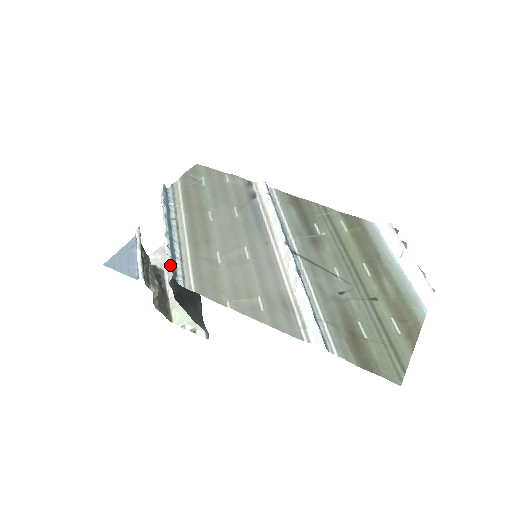
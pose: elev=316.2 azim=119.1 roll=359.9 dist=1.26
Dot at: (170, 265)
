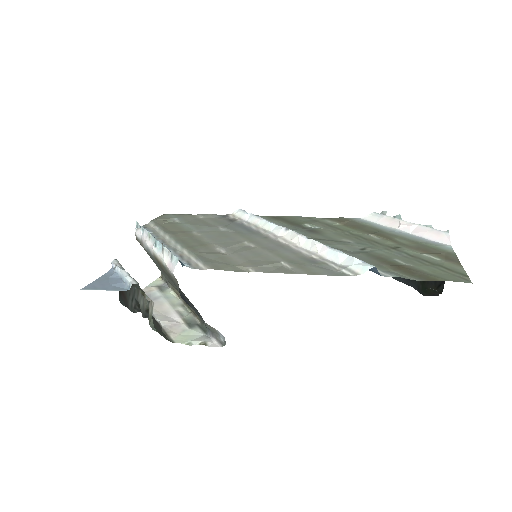
Dot at: (172, 254)
